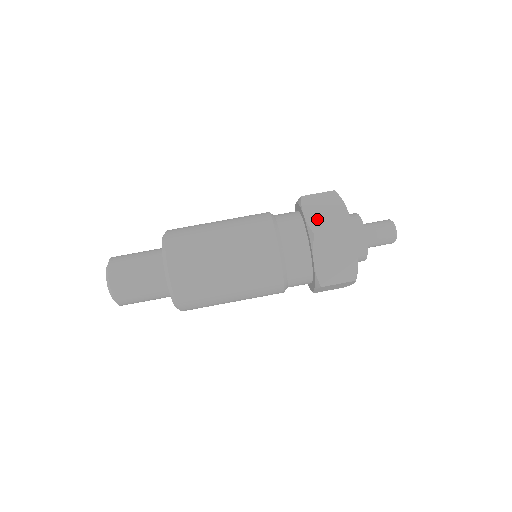
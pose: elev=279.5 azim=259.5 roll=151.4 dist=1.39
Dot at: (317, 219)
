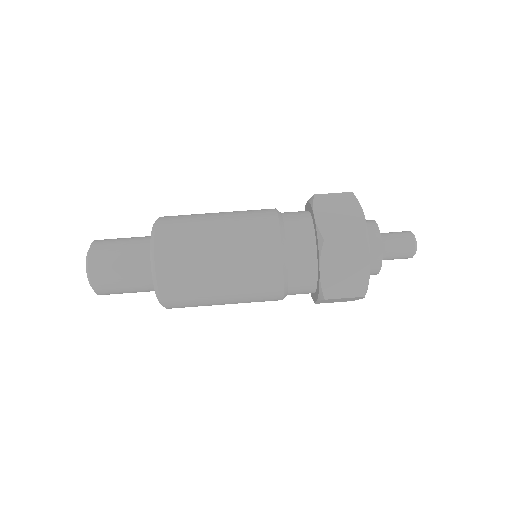
Dot at: (329, 222)
